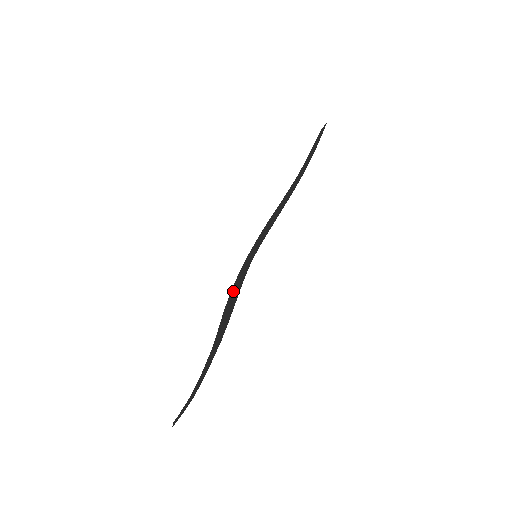
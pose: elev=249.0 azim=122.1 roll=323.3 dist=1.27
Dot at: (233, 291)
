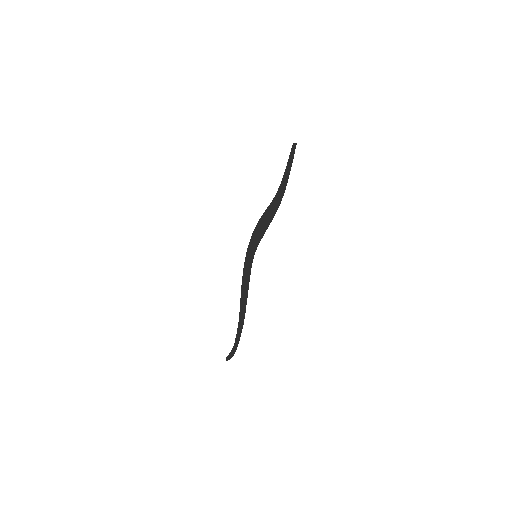
Dot at: (245, 273)
